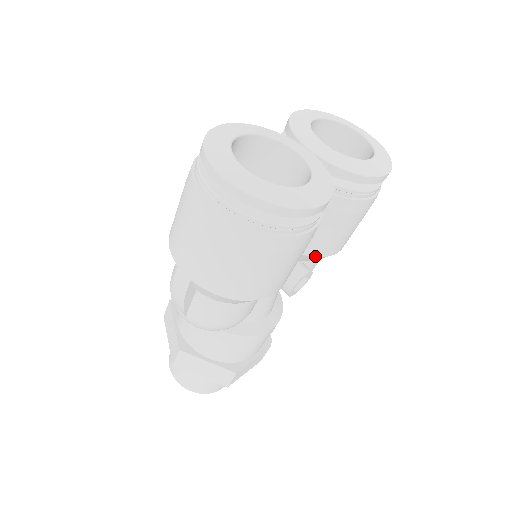
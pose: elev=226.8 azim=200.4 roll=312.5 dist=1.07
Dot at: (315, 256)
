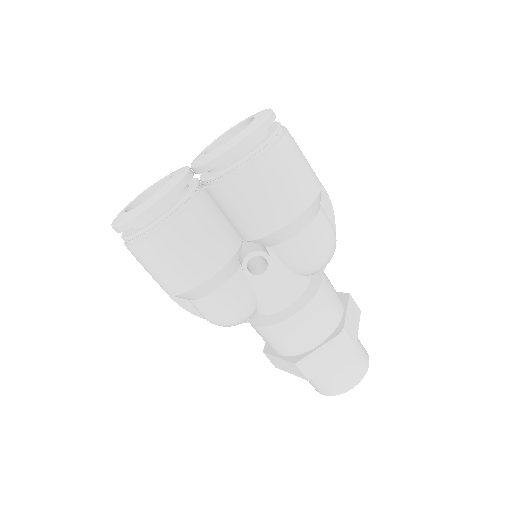
Dot at: (263, 236)
